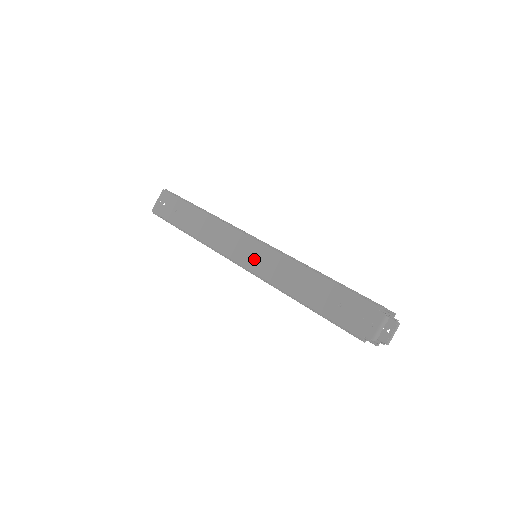
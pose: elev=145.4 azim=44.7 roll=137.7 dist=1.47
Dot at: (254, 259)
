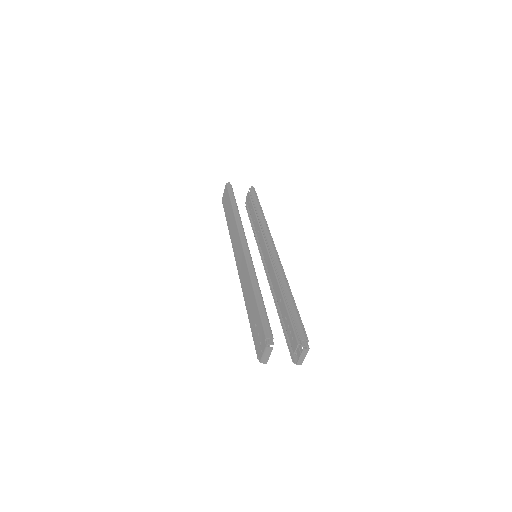
Dot at: (240, 264)
